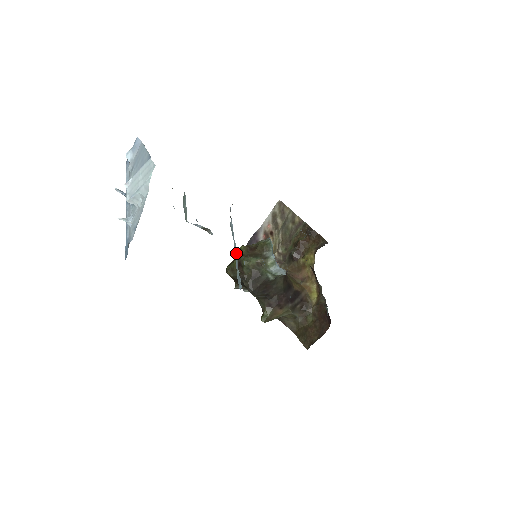
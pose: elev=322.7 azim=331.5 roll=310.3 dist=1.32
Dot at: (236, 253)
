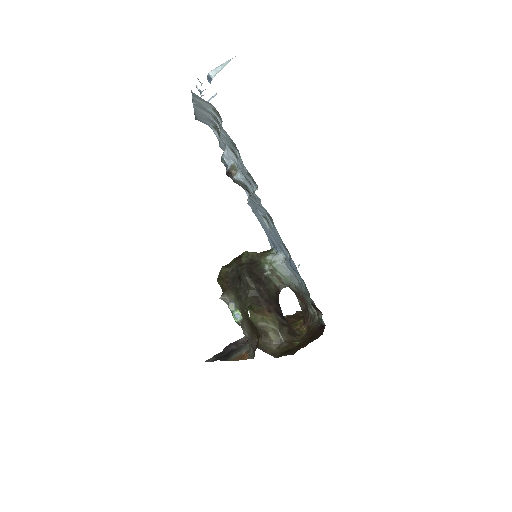
Dot at: occluded
